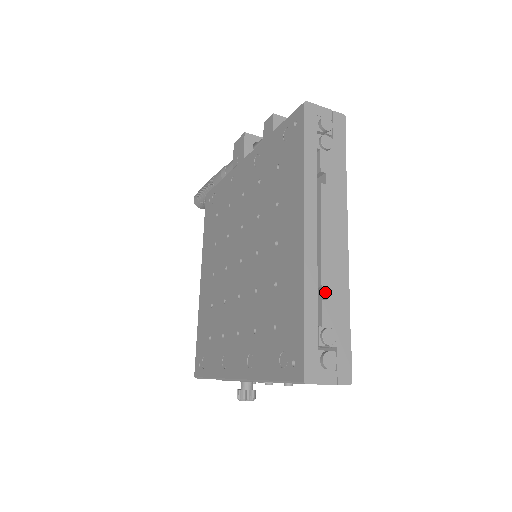
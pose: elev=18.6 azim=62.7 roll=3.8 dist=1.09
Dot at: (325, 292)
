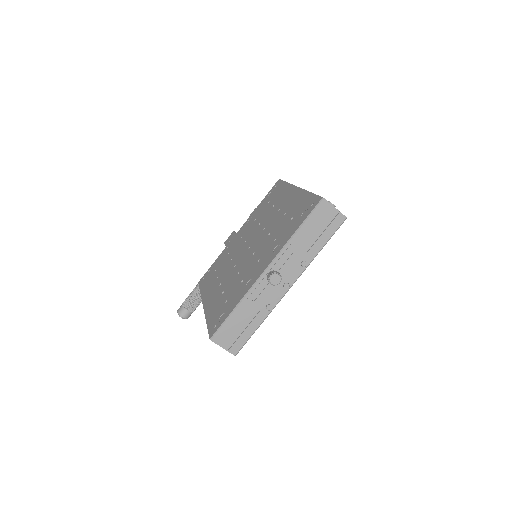
Dot at: occluded
